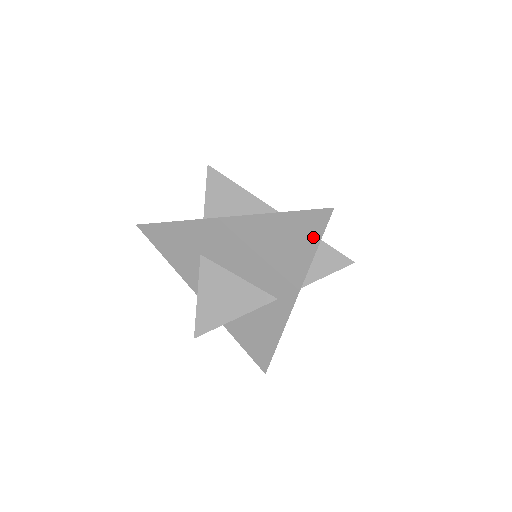
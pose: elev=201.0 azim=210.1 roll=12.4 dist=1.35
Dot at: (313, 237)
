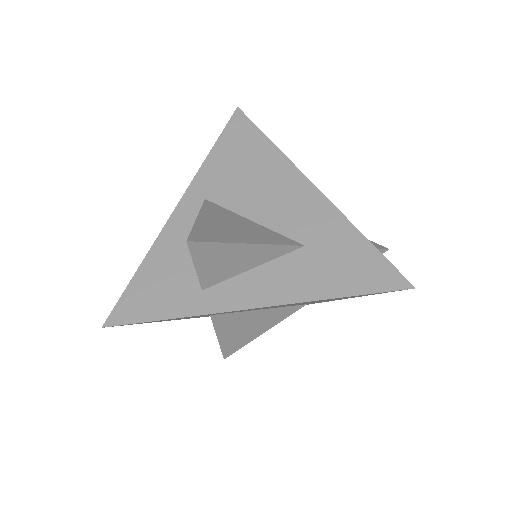
Dot at: occluded
